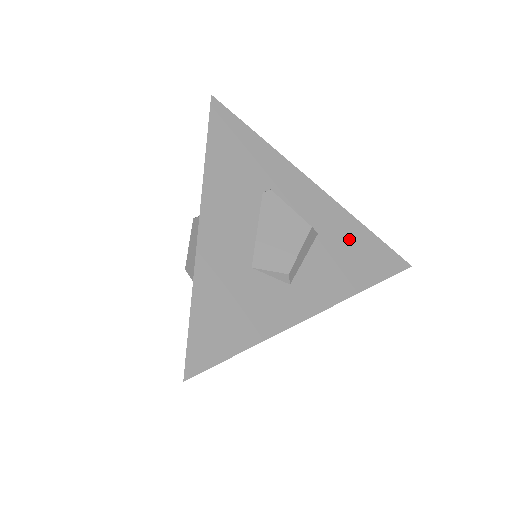
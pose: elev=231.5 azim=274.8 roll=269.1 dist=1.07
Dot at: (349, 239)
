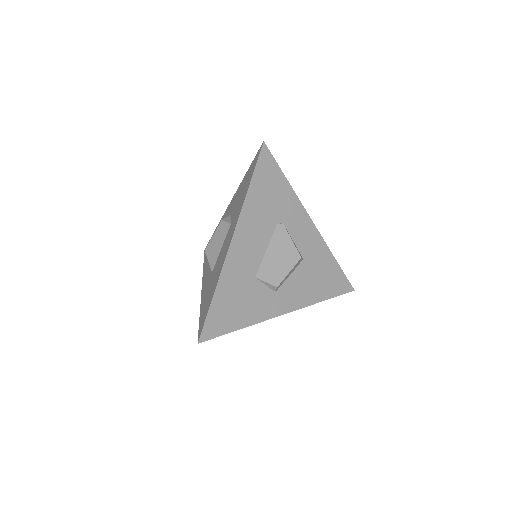
Dot at: (322, 266)
